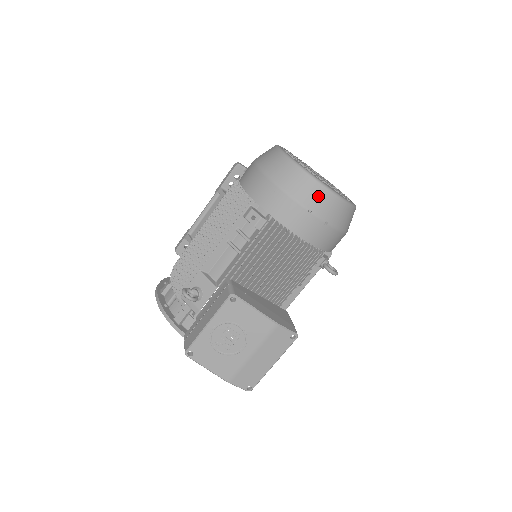
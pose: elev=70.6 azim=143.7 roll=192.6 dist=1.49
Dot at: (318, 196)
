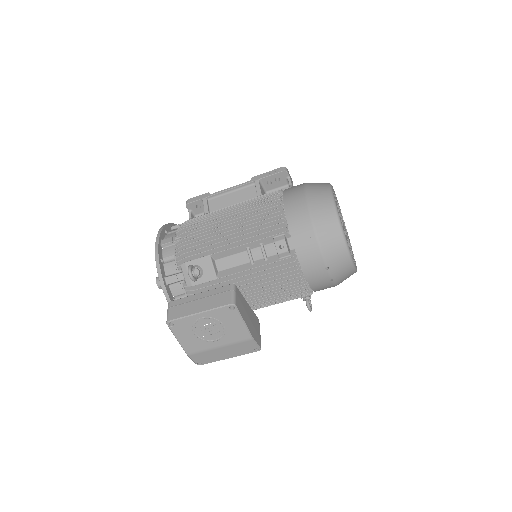
Dot at: (340, 260)
